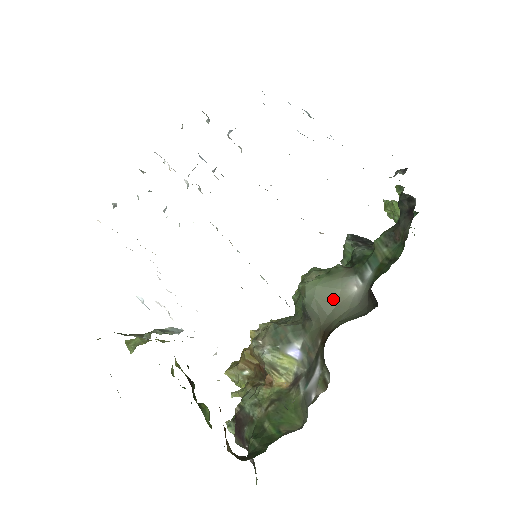
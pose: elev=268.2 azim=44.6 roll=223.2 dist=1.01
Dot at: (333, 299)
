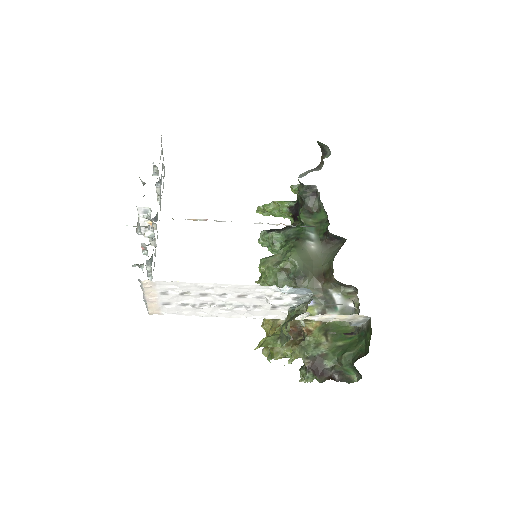
Dot at: (309, 258)
